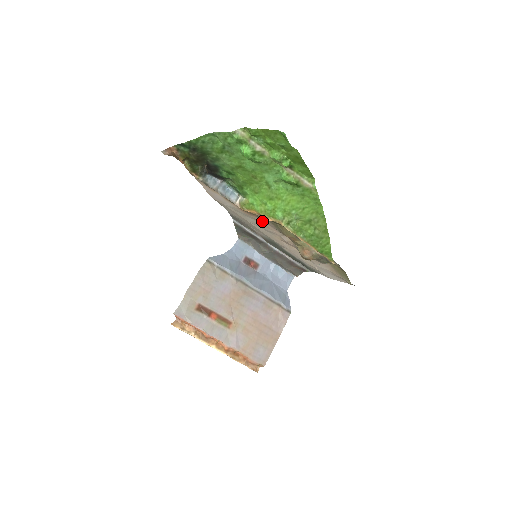
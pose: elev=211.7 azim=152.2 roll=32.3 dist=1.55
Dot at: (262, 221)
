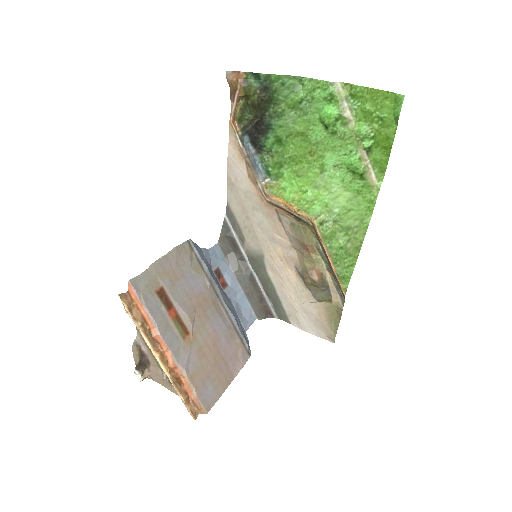
Dot at: (277, 219)
